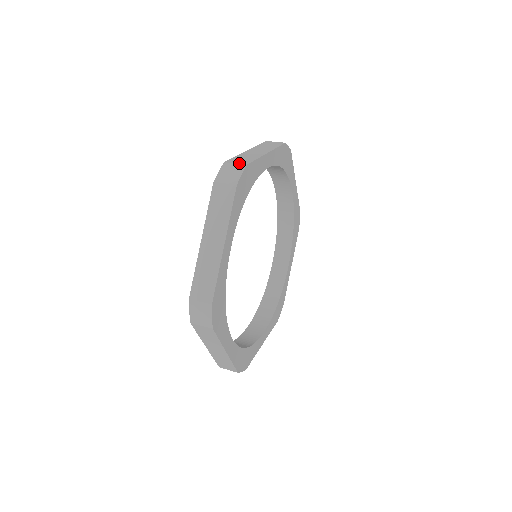
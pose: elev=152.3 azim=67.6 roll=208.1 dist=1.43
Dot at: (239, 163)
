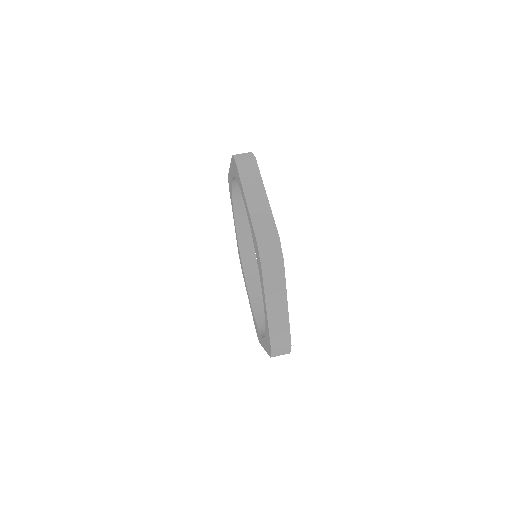
Dot at: (270, 236)
